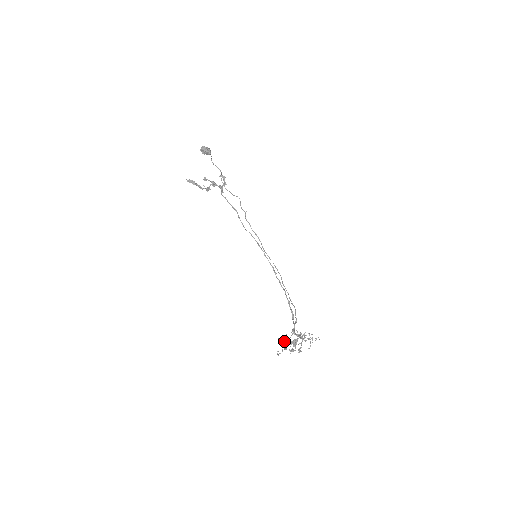
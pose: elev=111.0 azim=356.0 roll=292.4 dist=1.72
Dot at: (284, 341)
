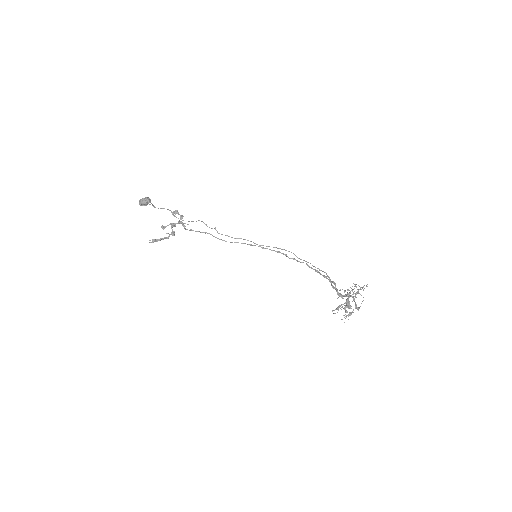
Dot at: occluded
